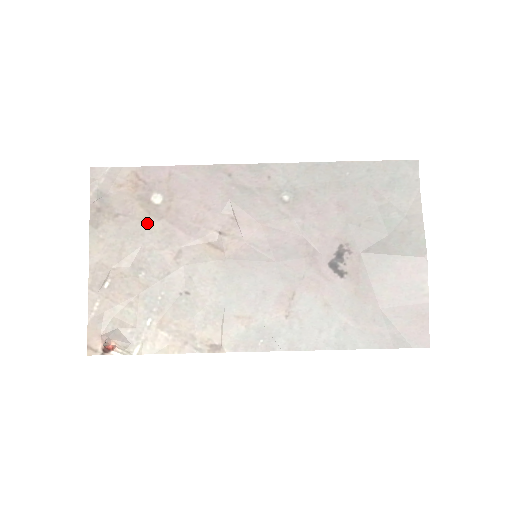
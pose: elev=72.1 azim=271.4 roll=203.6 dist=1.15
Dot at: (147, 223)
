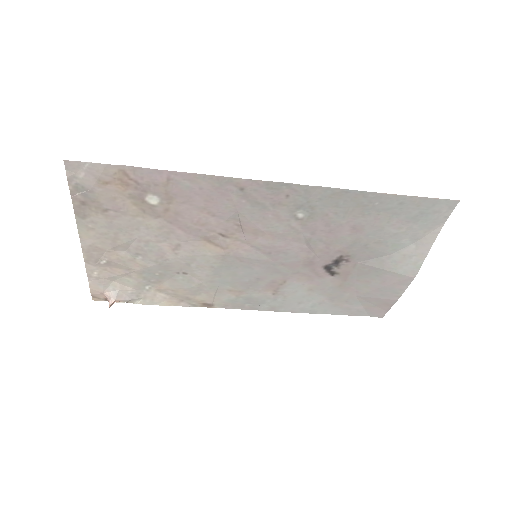
Dot at: (142, 220)
